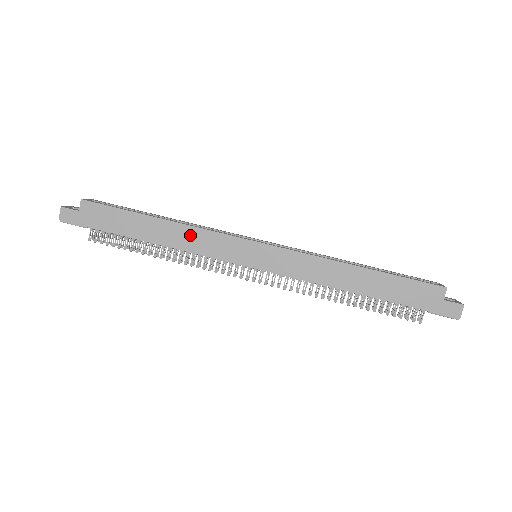
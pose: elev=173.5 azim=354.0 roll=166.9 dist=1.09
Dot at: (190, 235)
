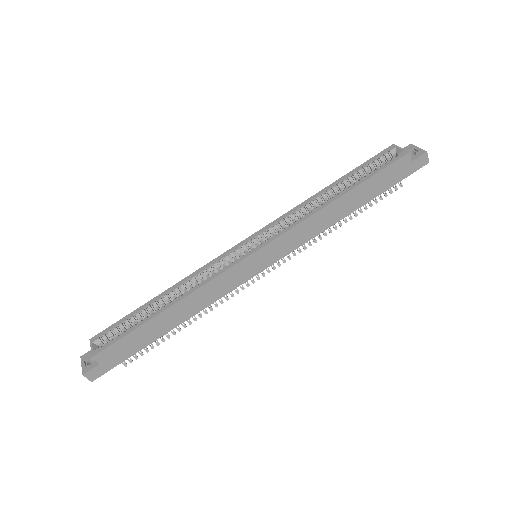
Dot at: (201, 296)
